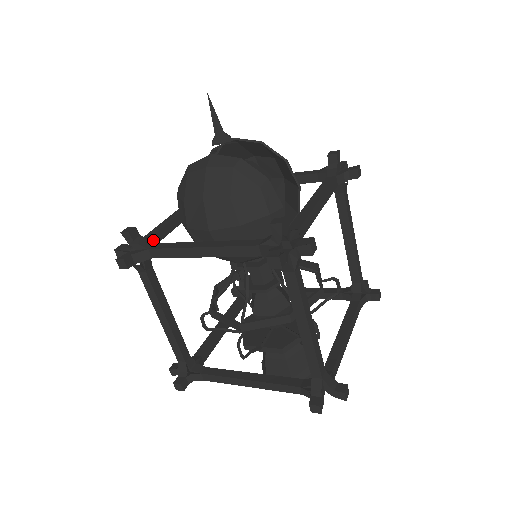
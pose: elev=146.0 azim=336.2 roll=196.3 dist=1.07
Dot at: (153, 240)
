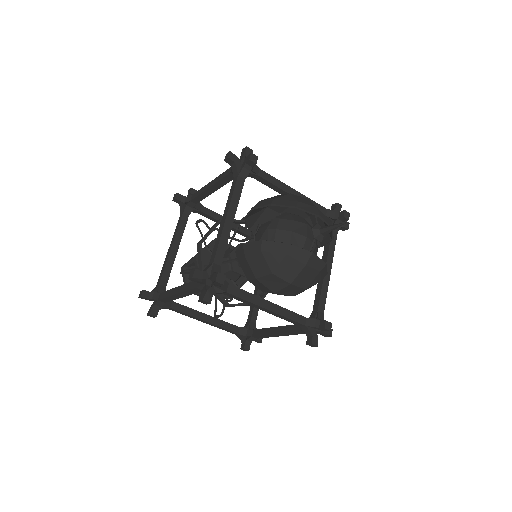
Dot at: (219, 267)
